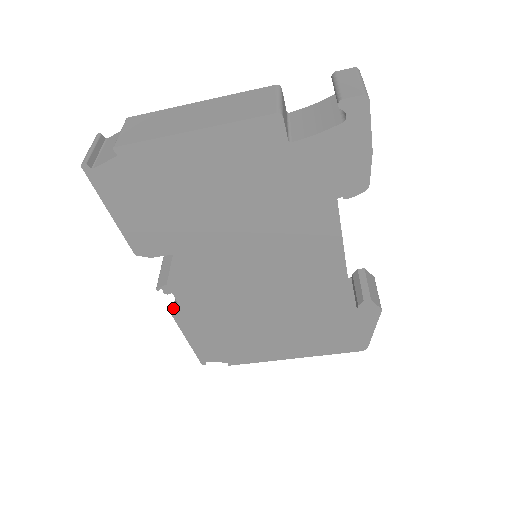
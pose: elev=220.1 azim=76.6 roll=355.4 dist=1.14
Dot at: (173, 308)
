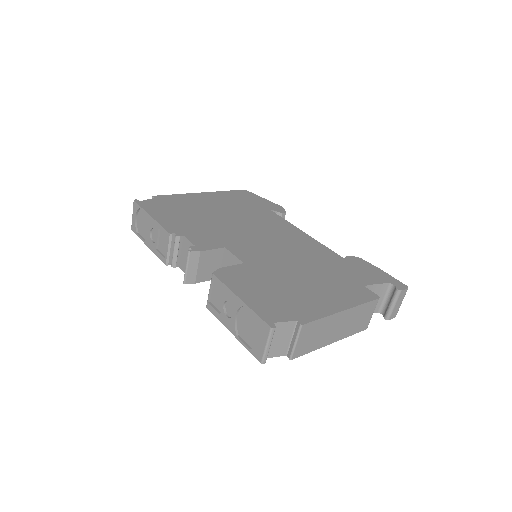
Dot at: (167, 260)
